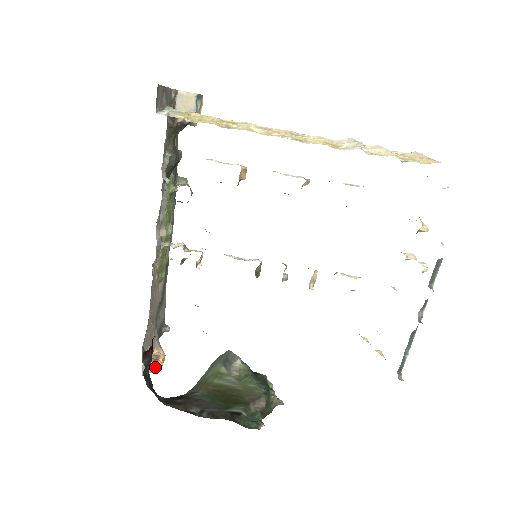
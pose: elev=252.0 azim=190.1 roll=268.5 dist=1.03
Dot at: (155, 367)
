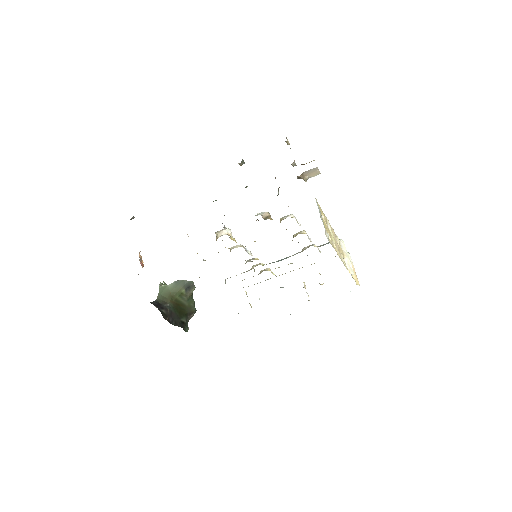
Dot at: occluded
